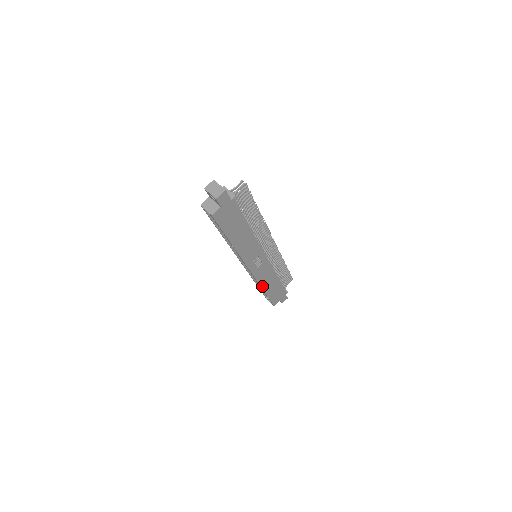
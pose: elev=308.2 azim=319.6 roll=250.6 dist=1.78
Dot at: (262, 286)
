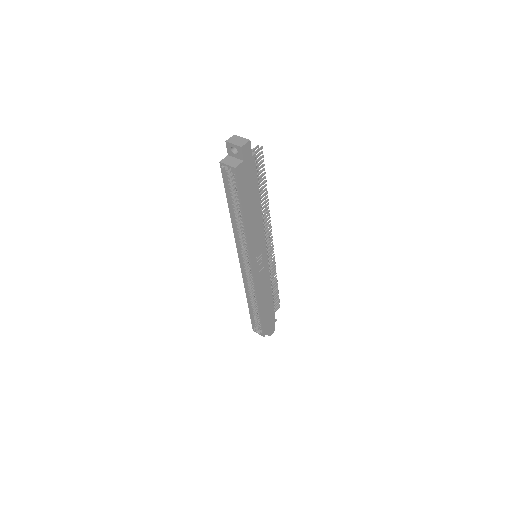
Dot at: (258, 299)
